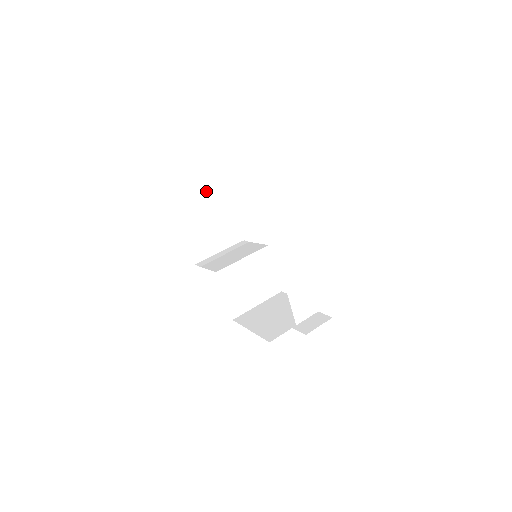
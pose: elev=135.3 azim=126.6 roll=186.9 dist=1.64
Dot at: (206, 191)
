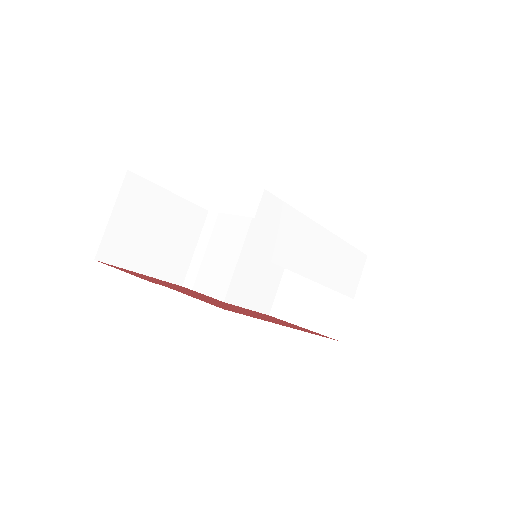
Dot at: (128, 210)
